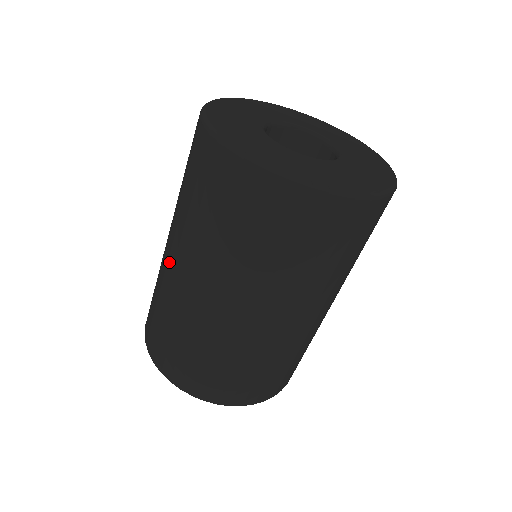
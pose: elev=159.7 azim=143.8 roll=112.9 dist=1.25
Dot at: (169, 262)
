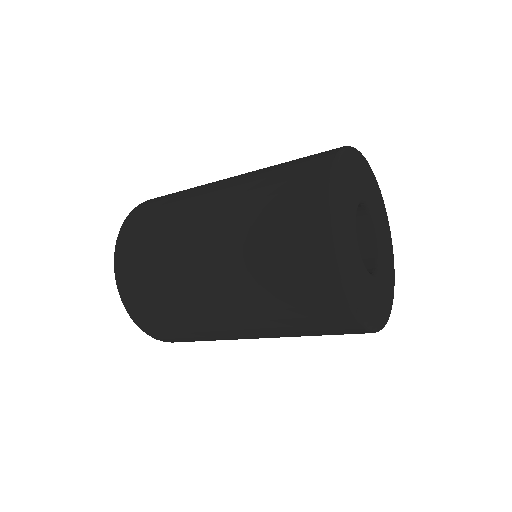
Dot at: (205, 282)
